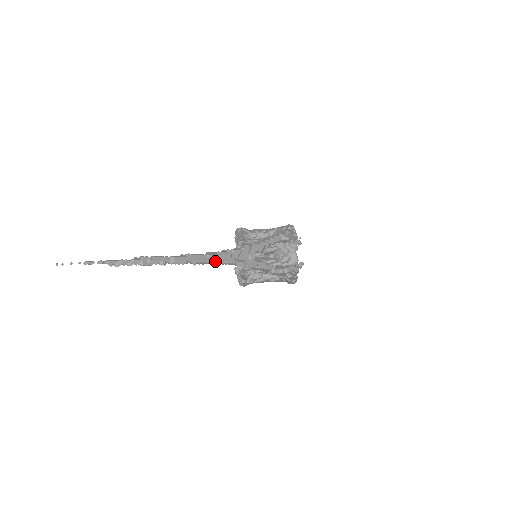
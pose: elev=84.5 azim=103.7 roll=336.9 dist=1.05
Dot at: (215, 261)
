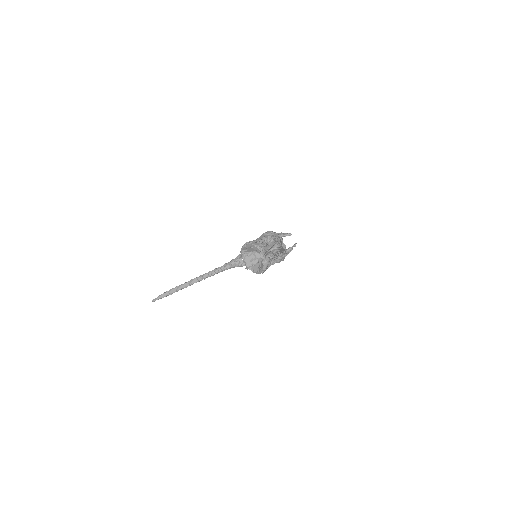
Dot at: occluded
